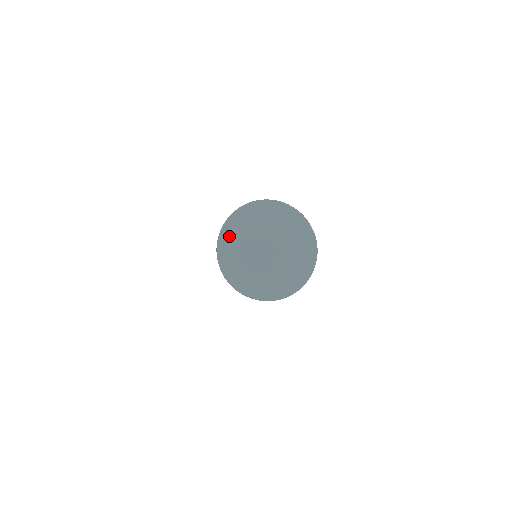
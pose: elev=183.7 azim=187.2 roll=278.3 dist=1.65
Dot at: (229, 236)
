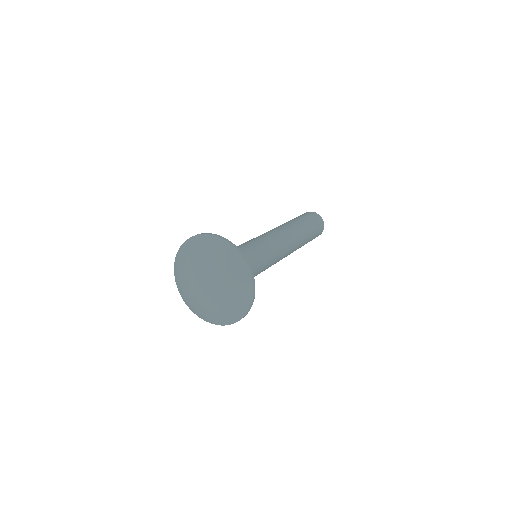
Dot at: (179, 286)
